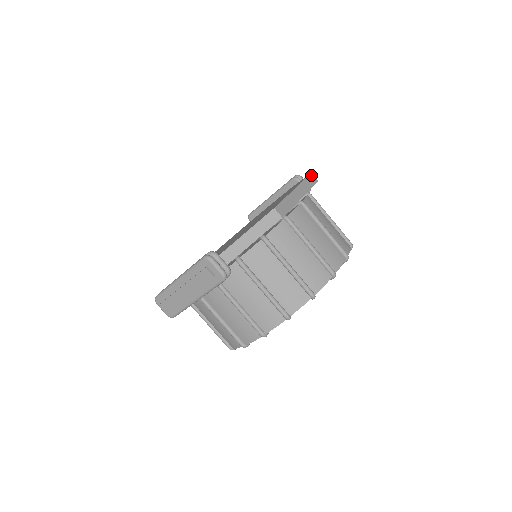
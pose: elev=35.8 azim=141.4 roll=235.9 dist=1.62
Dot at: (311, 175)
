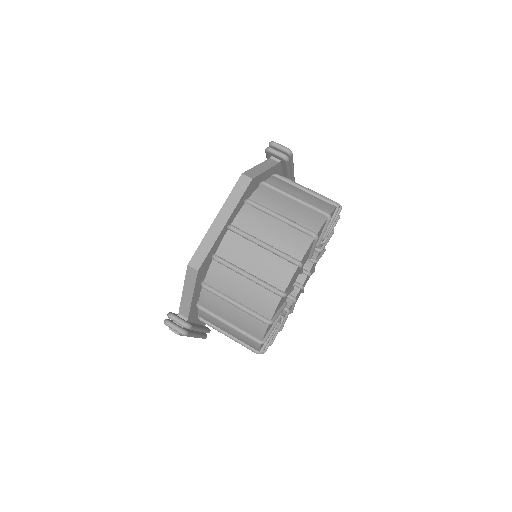
Dot at: (241, 178)
